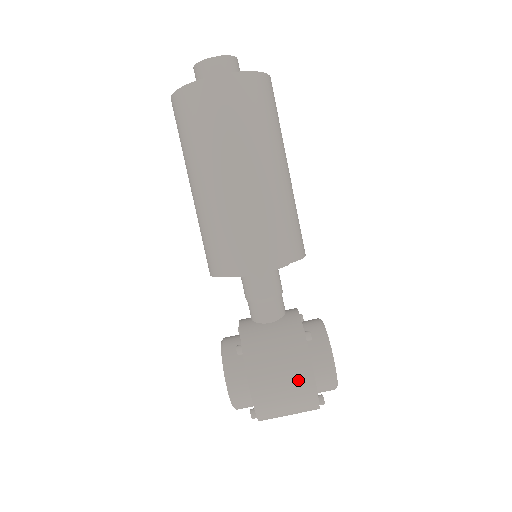
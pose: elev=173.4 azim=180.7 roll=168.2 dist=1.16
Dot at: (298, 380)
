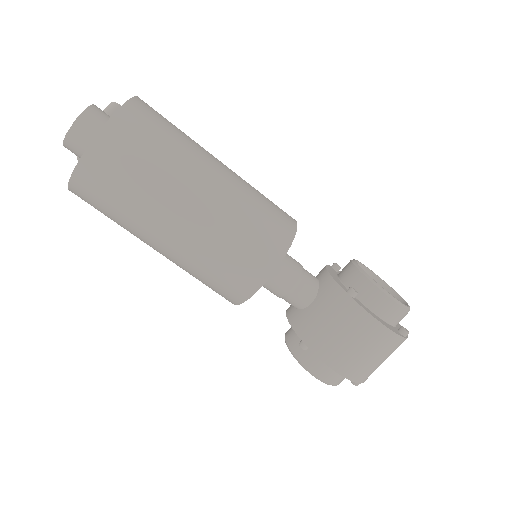
Dot at: (371, 337)
